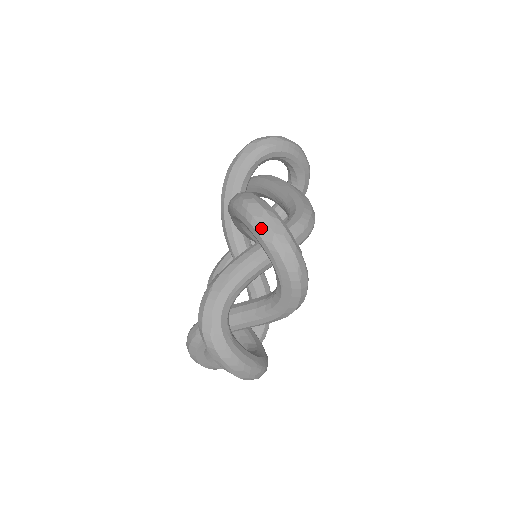
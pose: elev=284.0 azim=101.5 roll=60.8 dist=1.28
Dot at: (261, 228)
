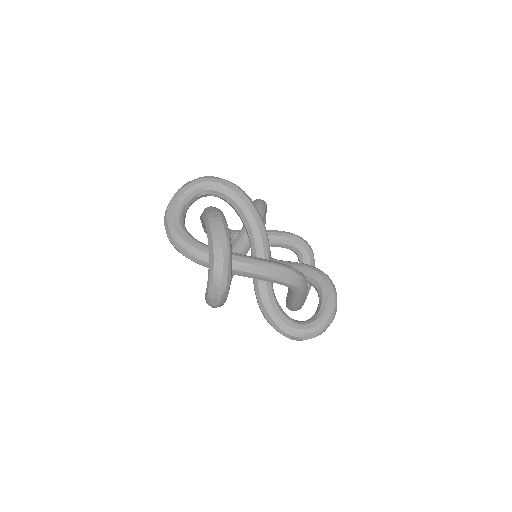
Dot at: occluded
